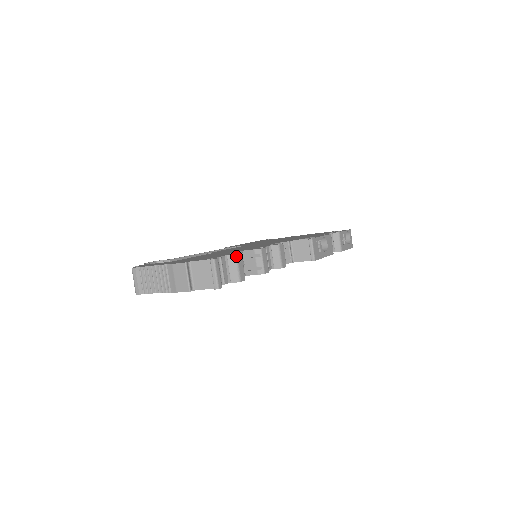
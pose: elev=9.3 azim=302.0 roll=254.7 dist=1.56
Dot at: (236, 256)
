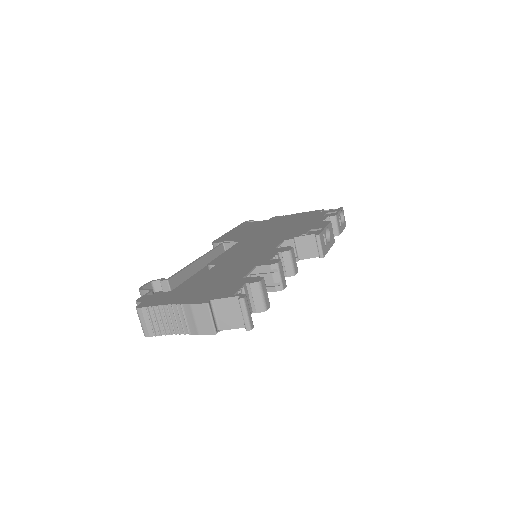
Dot at: (260, 283)
